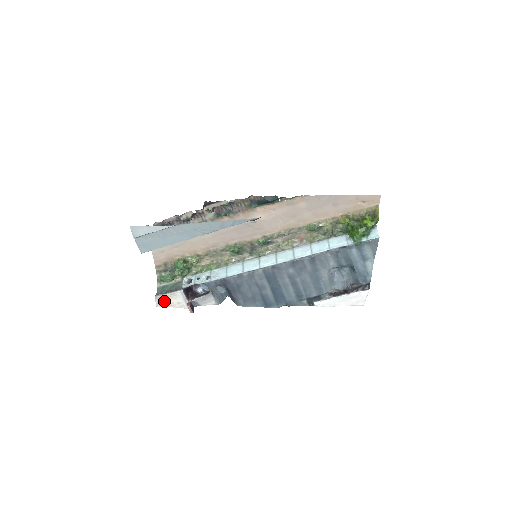
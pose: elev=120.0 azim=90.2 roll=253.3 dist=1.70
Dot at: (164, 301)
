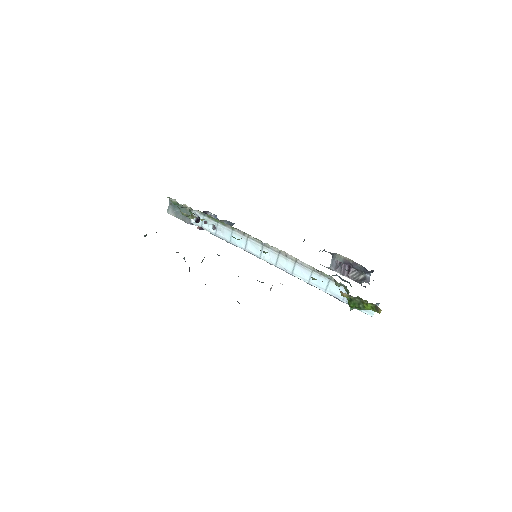
Dot at: occluded
